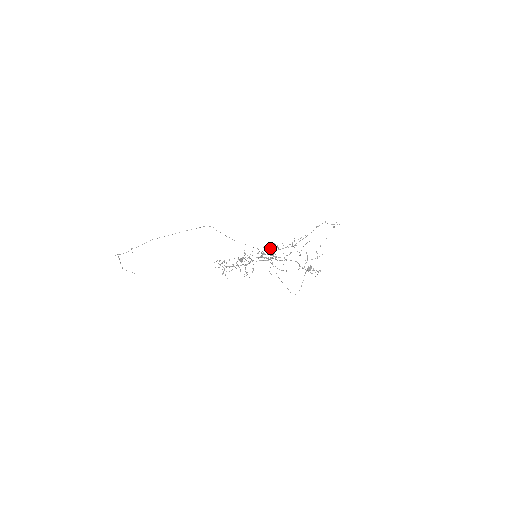
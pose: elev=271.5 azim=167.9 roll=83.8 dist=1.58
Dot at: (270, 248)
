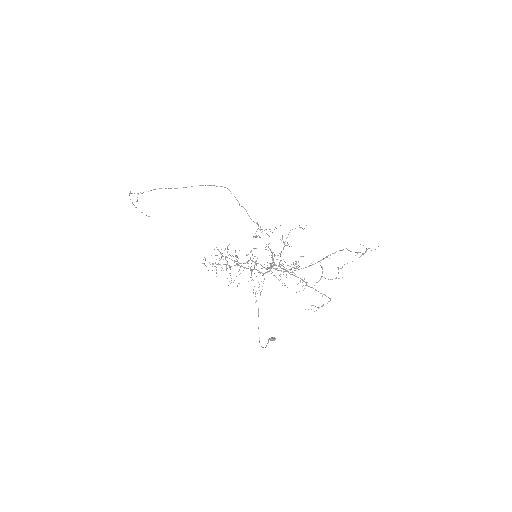
Dot at: occluded
